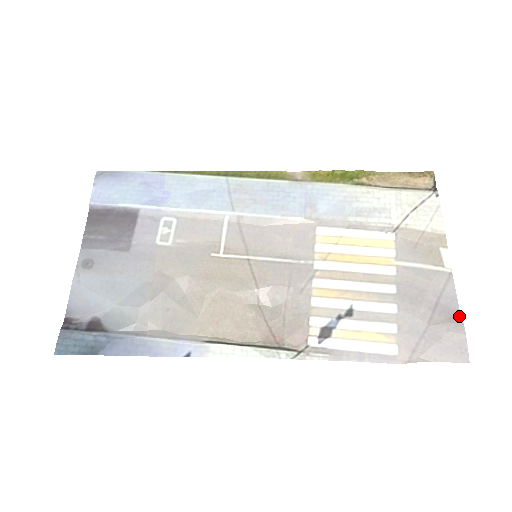
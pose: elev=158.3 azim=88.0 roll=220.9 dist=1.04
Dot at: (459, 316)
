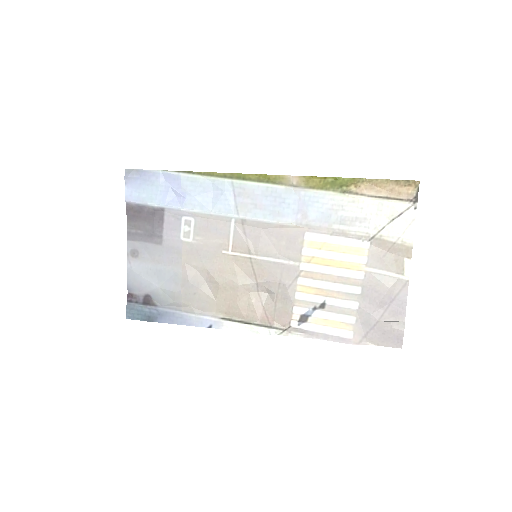
Dot at: (404, 316)
